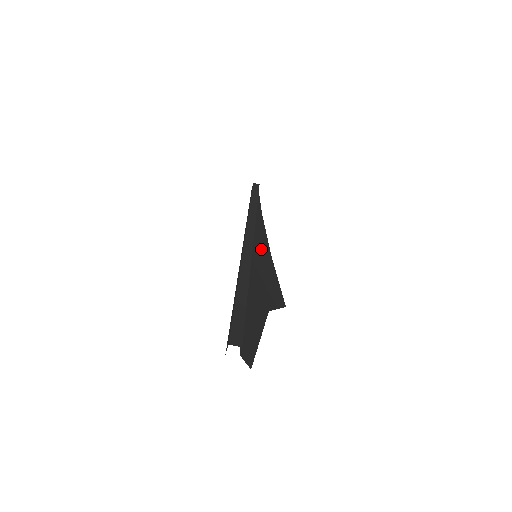
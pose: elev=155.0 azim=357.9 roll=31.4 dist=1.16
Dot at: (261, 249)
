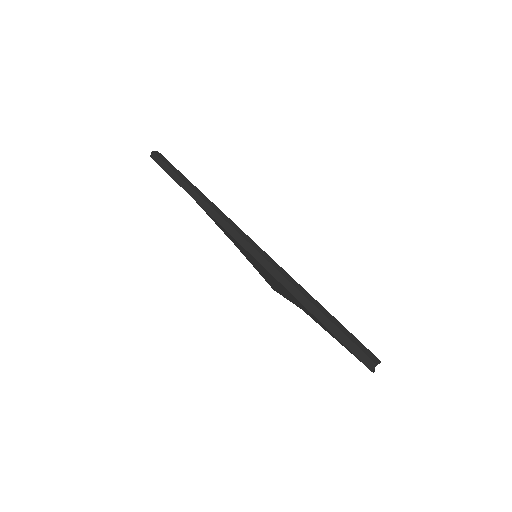
Dot at: occluded
